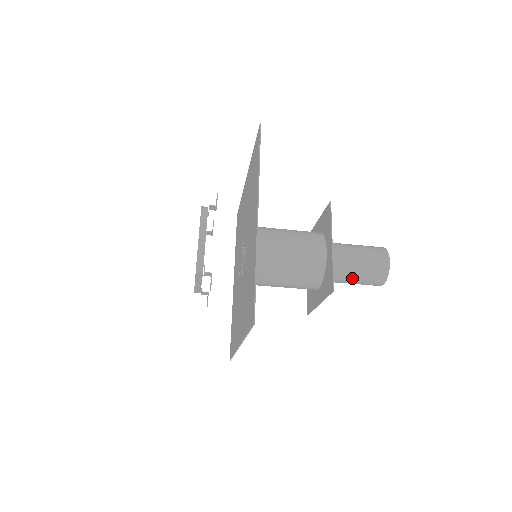
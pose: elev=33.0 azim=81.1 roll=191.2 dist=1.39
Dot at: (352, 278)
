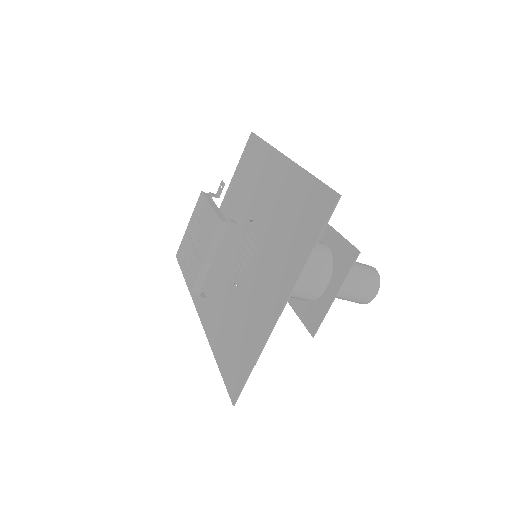
Dot at: occluded
